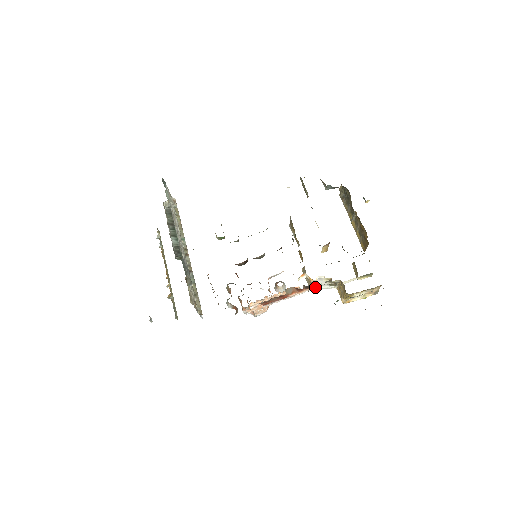
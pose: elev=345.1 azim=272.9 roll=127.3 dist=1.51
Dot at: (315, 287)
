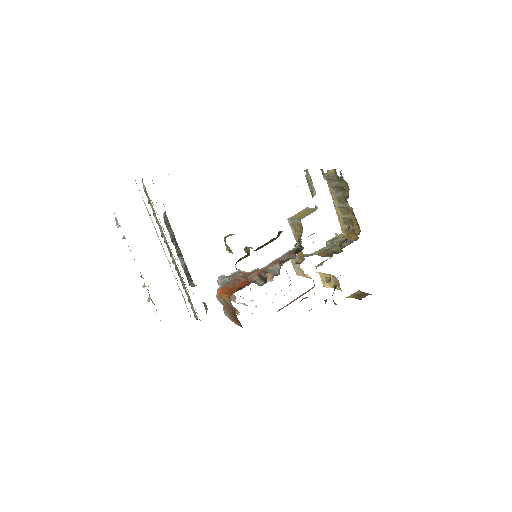
Dot at: occluded
